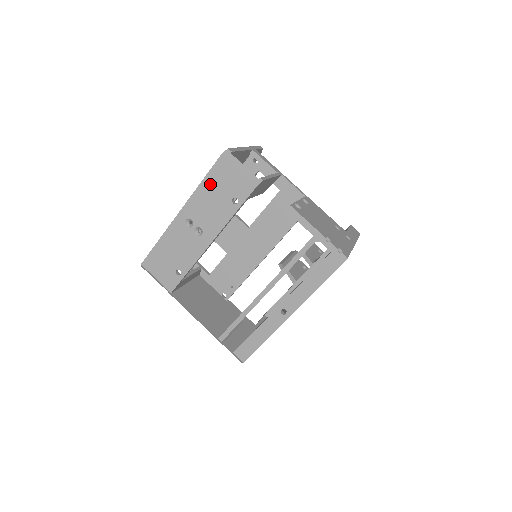
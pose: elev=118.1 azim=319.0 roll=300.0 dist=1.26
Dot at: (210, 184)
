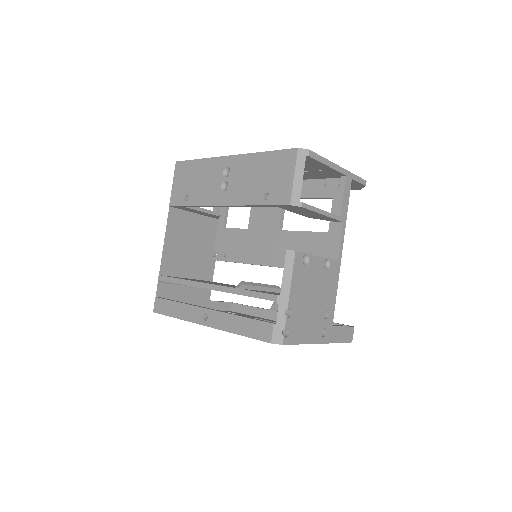
Dot at: (267, 161)
